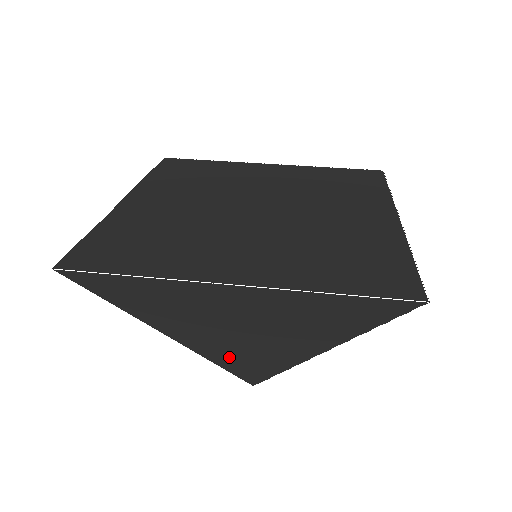
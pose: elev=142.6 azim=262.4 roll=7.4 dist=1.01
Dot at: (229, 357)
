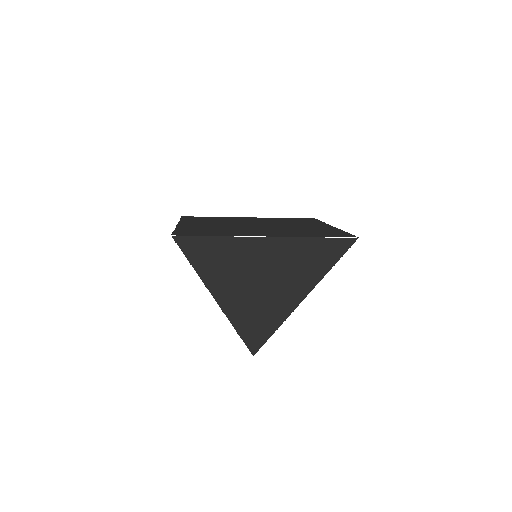
Dot at: (246, 317)
